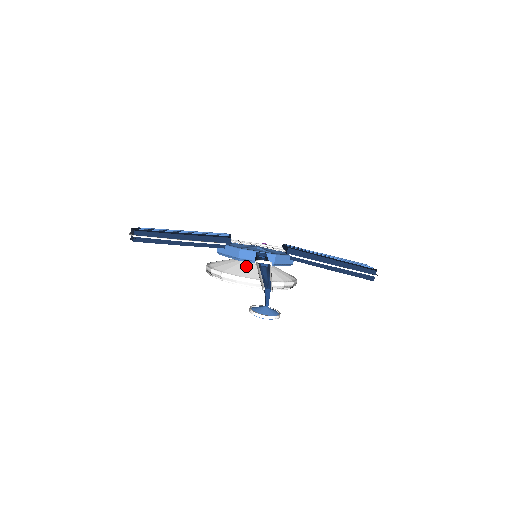
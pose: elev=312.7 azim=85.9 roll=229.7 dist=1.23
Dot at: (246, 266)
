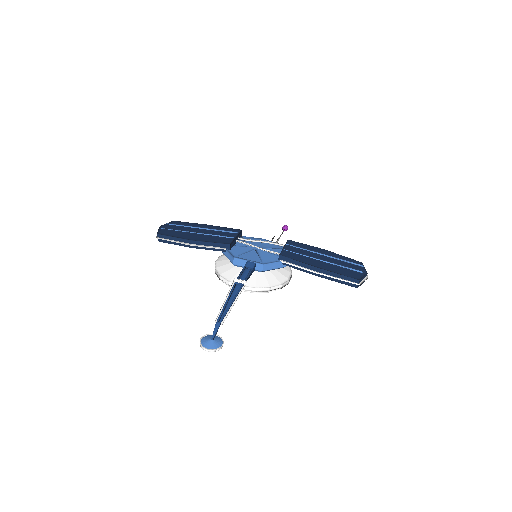
Dot at: occluded
